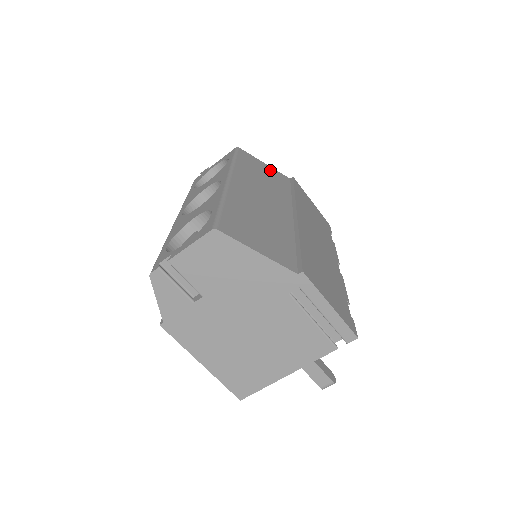
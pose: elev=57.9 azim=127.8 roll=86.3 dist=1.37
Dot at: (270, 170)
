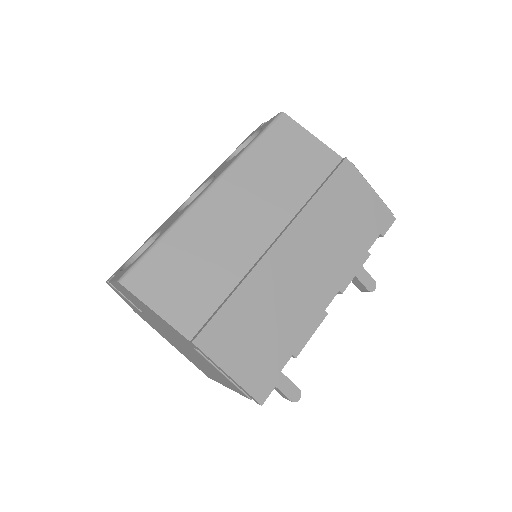
Dot at: (311, 149)
